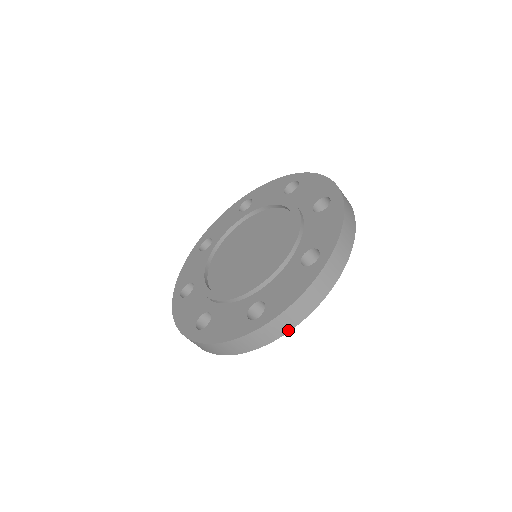
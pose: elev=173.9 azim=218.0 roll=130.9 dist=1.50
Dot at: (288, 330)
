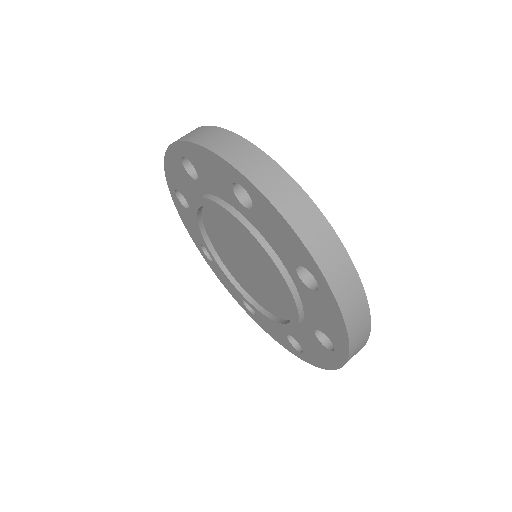
Dot at: occluded
